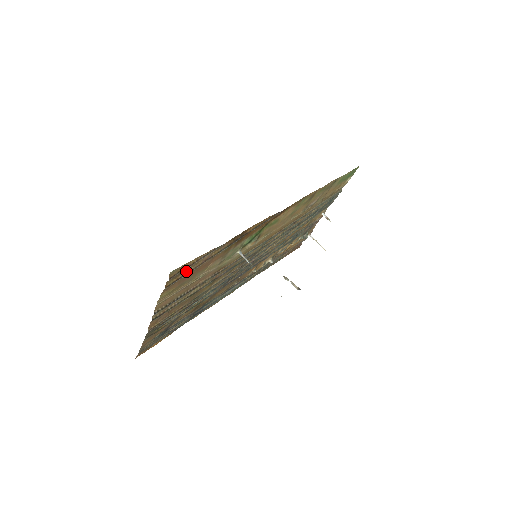
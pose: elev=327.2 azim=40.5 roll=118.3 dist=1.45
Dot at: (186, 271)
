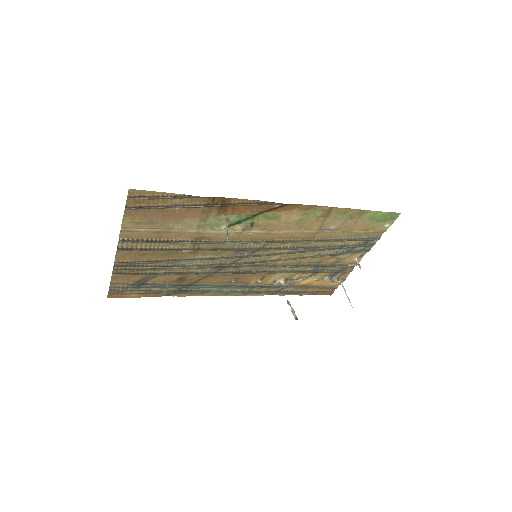
Dot at: (151, 204)
